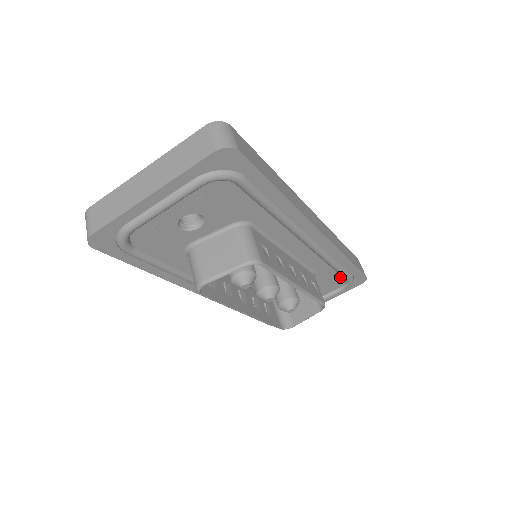
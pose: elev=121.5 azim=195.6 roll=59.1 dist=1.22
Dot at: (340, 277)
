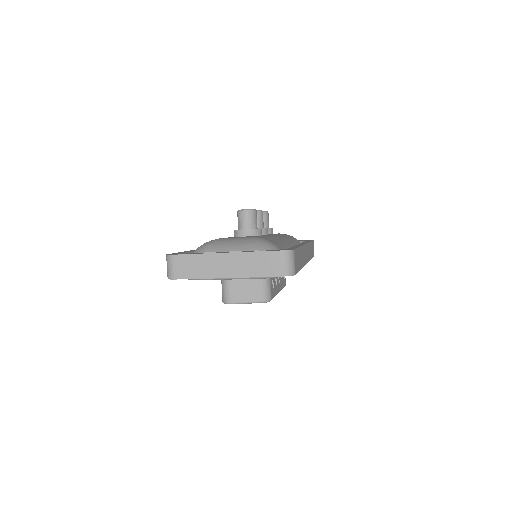
Dot at: occluded
